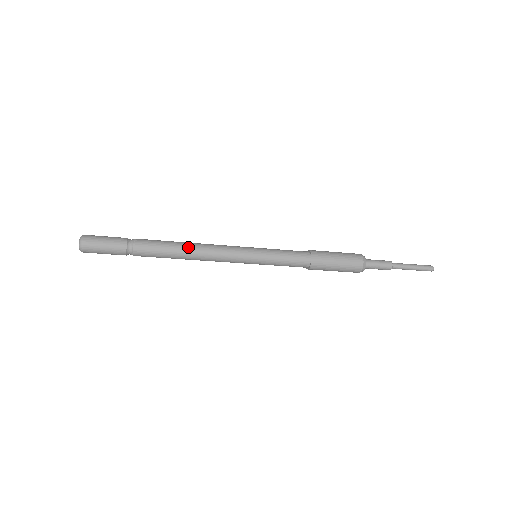
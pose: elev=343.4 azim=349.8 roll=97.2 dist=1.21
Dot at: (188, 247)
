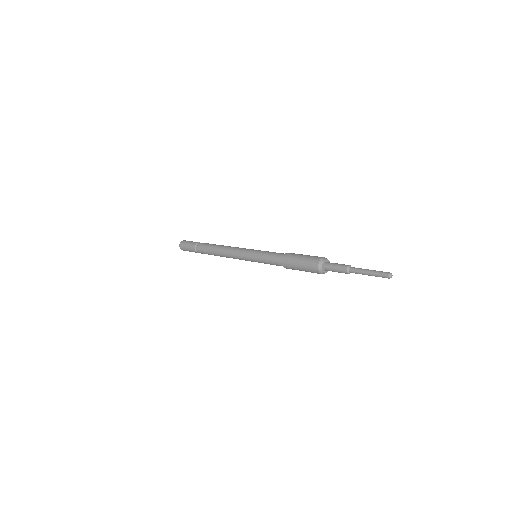
Dot at: (219, 250)
